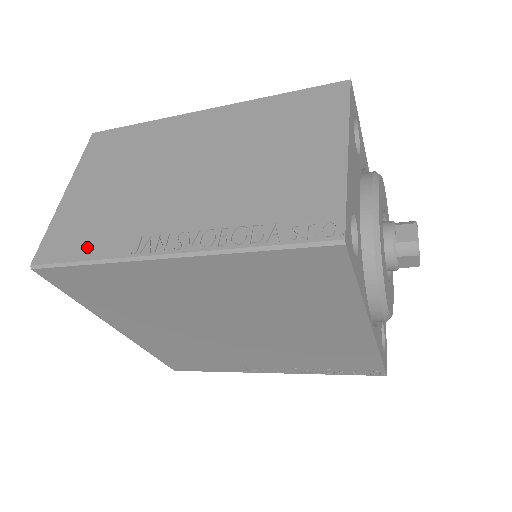
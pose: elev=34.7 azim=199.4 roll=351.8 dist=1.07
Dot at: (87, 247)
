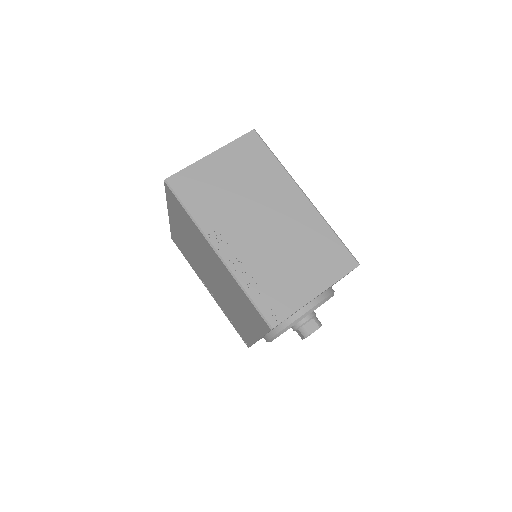
Dot at: (194, 204)
